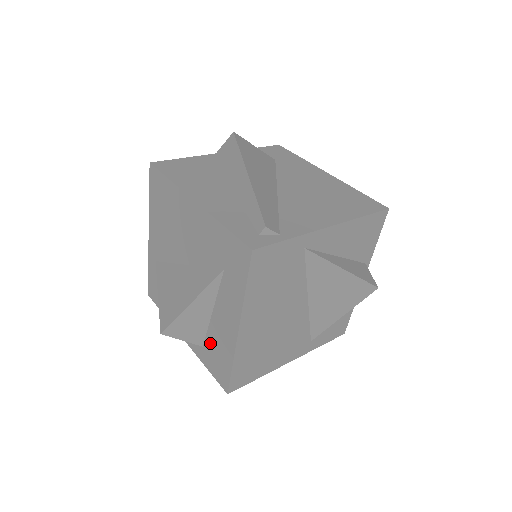
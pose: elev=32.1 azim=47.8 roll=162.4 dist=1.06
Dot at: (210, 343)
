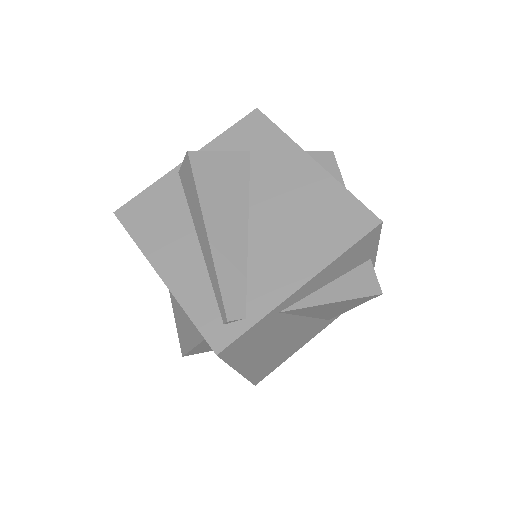
Dot at: occluded
